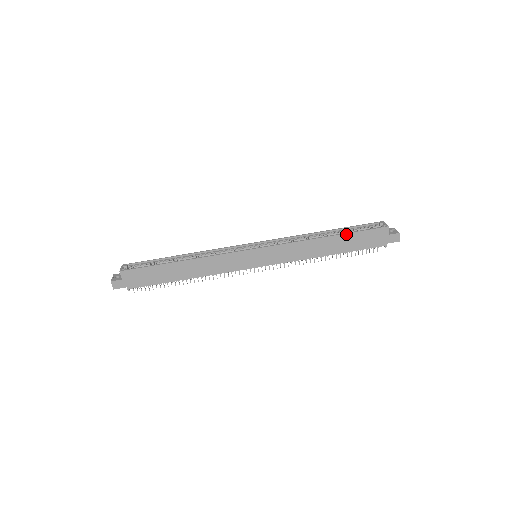
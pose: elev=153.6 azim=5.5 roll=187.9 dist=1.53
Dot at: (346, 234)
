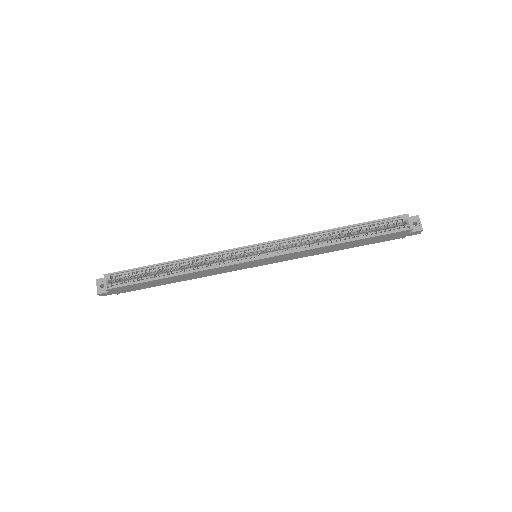
Dot at: (362, 239)
